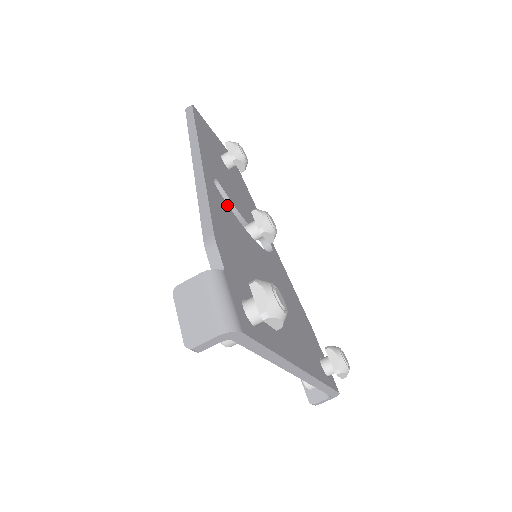
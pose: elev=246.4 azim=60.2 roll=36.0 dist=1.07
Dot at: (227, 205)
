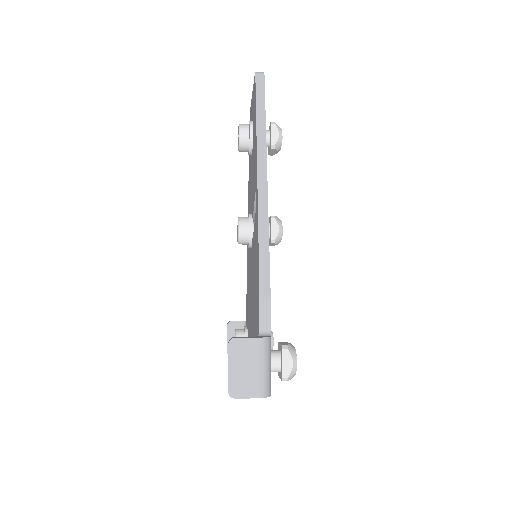
Dot at: occluded
